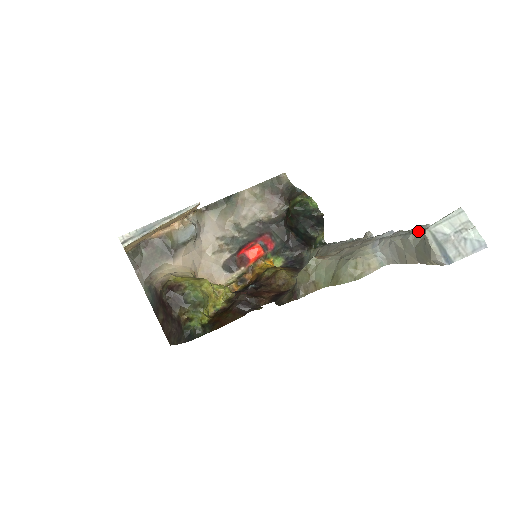
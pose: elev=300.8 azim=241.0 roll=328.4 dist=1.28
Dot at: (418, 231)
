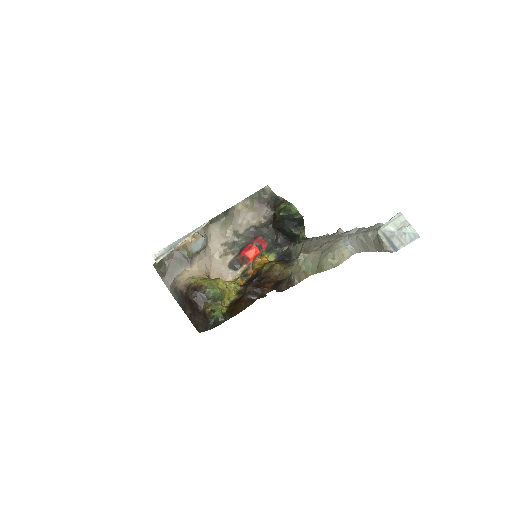
Dot at: (374, 229)
